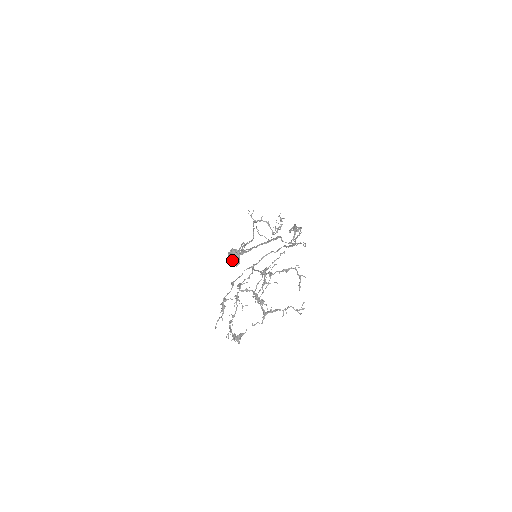
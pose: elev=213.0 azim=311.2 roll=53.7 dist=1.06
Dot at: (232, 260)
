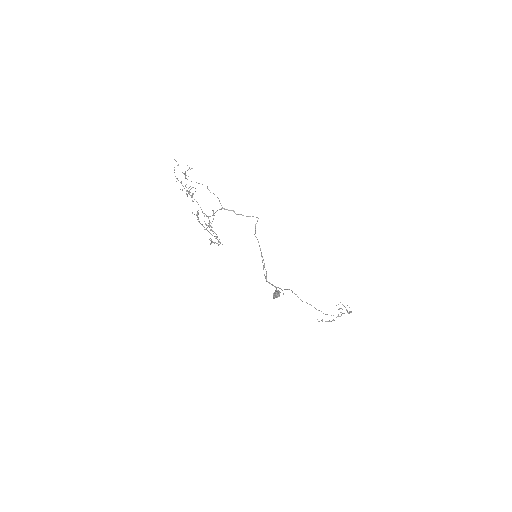
Dot at: (274, 294)
